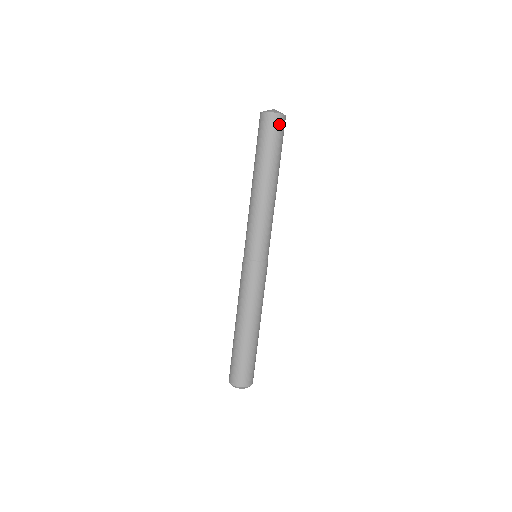
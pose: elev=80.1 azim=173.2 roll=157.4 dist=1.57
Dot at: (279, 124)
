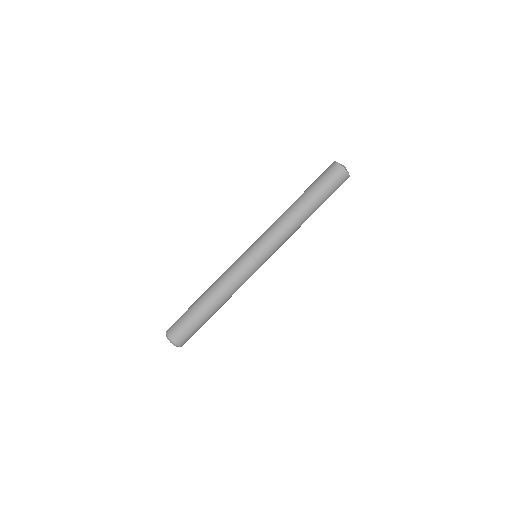
Dot at: (339, 175)
